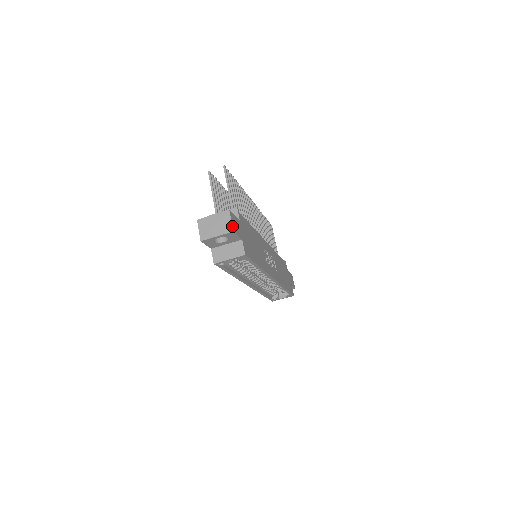
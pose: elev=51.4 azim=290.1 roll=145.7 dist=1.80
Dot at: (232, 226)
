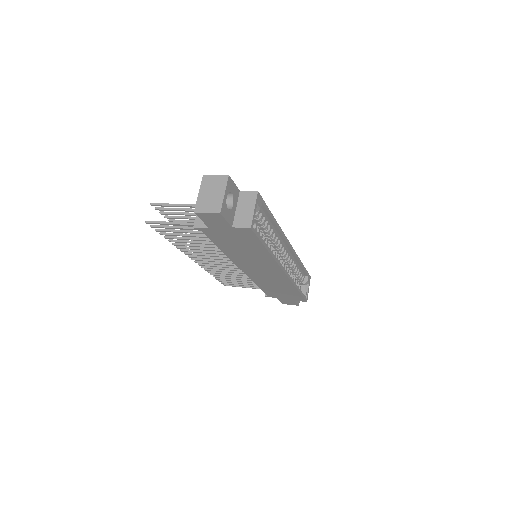
Dot at: (222, 175)
